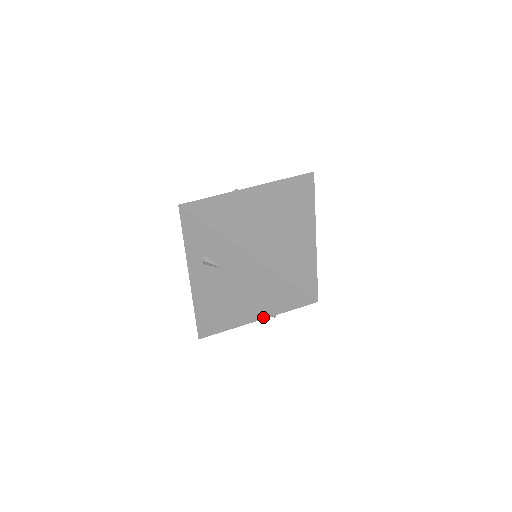
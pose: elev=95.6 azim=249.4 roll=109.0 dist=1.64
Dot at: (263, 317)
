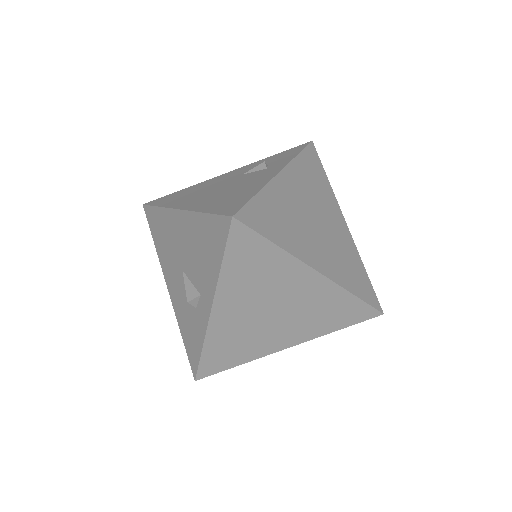
Dot at: occluded
